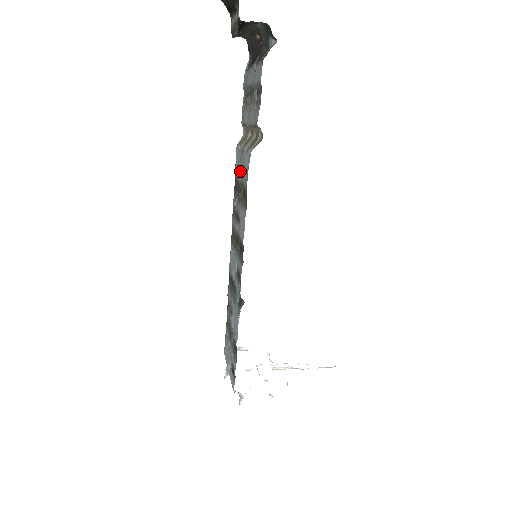
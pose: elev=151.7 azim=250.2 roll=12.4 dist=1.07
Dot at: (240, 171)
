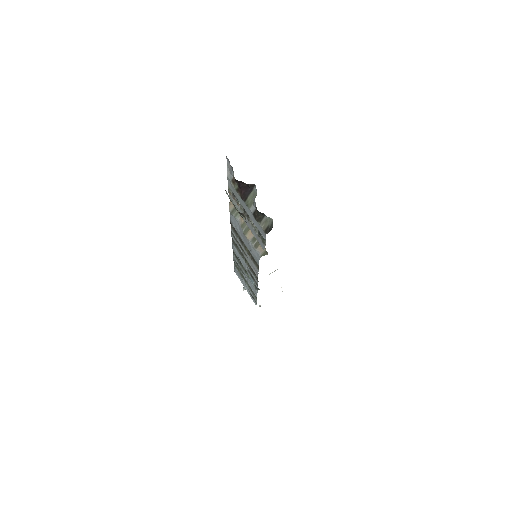
Dot at: (243, 239)
